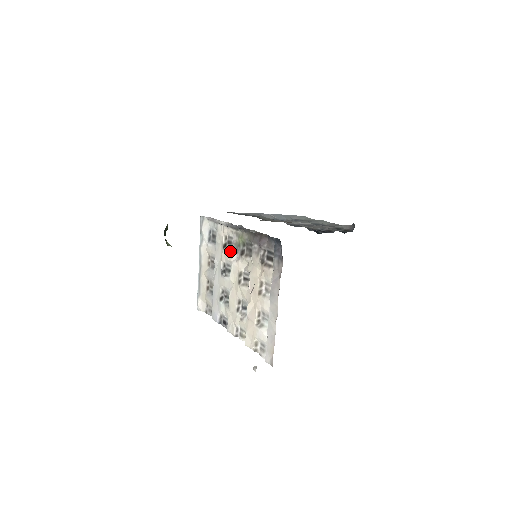
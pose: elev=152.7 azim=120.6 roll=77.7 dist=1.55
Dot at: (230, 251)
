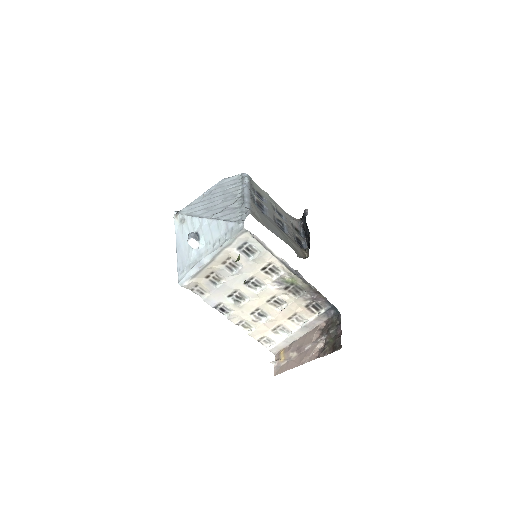
Dot at: (270, 277)
